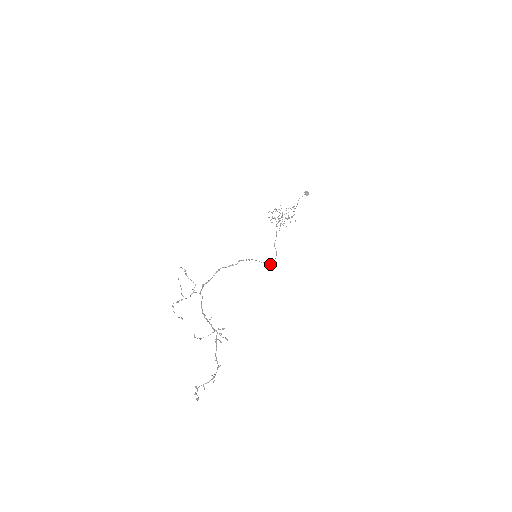
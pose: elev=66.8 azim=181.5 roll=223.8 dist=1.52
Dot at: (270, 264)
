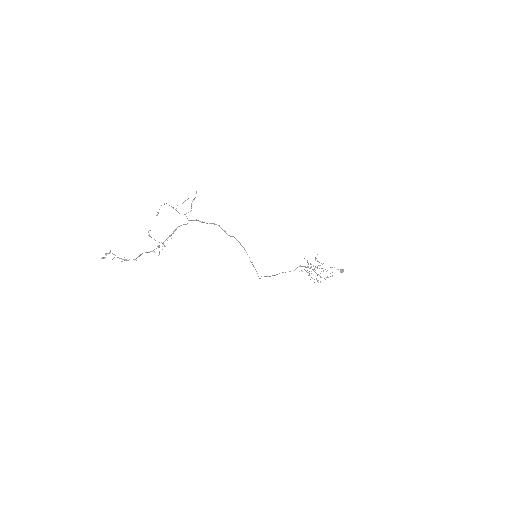
Dot at: occluded
